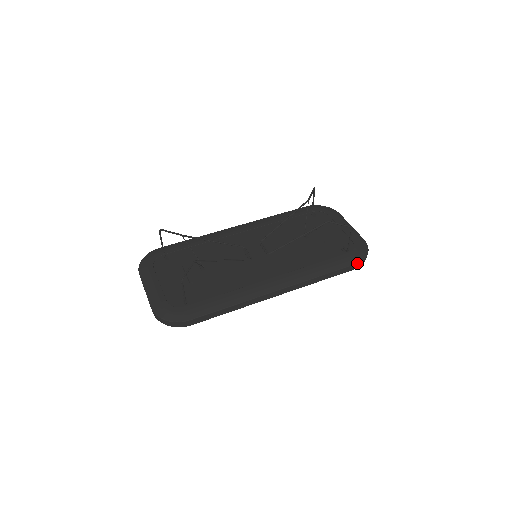
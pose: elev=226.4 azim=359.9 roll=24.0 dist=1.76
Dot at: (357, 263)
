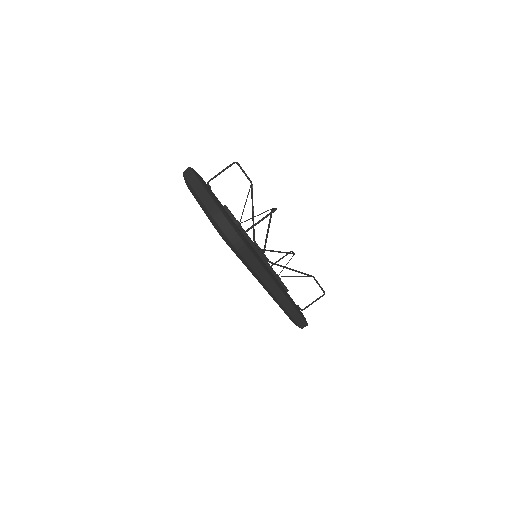
Dot at: occluded
